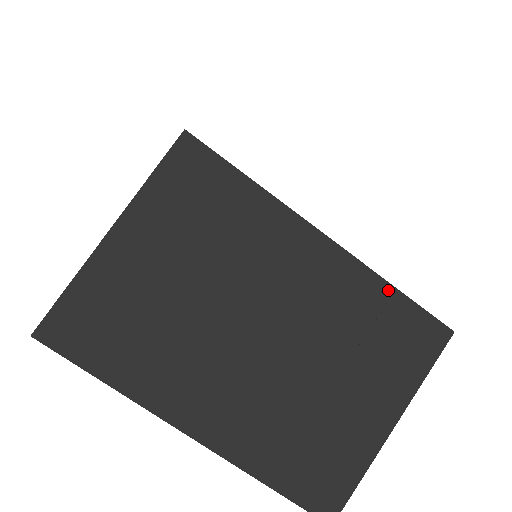
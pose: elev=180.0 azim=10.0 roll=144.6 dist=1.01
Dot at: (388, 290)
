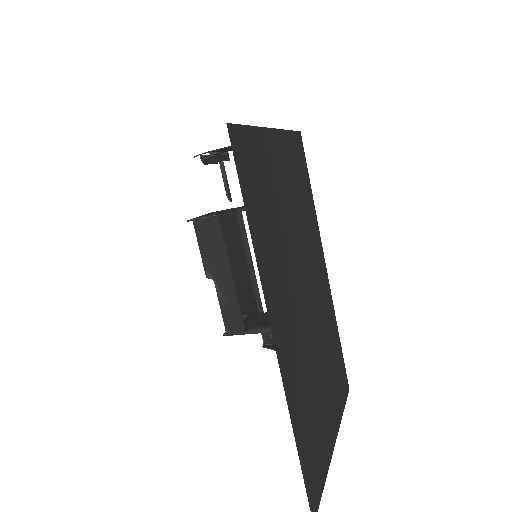
Dot at: (337, 331)
